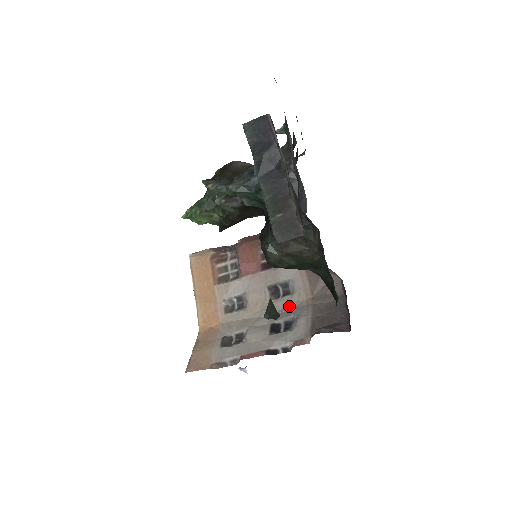
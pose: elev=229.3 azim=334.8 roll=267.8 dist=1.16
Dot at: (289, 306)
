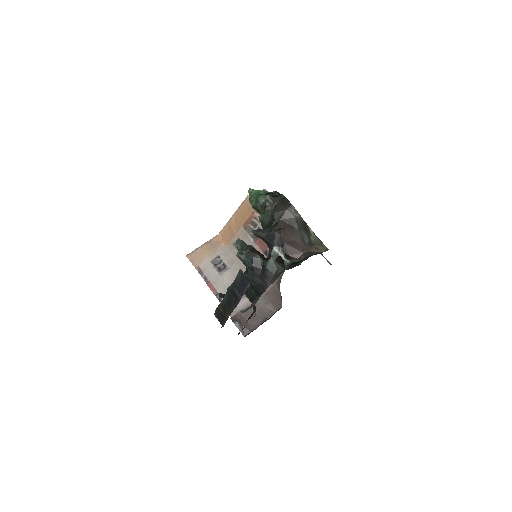
Dot at: occluded
